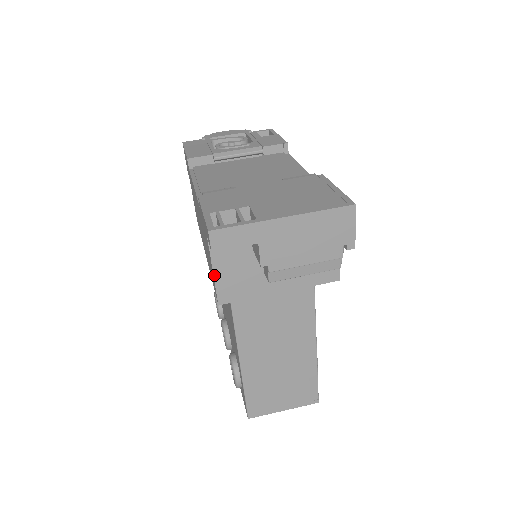
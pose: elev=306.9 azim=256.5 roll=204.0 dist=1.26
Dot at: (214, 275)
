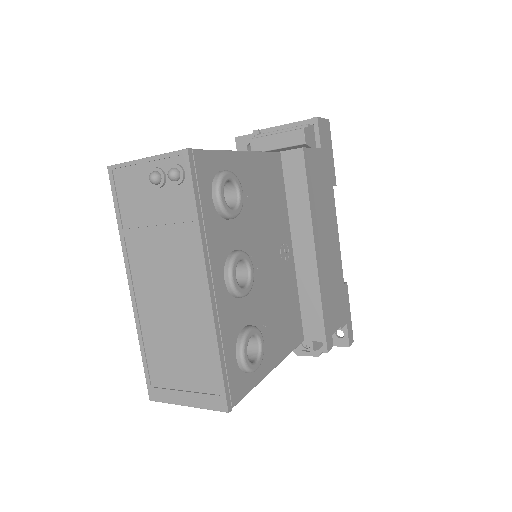
Dot at: occluded
